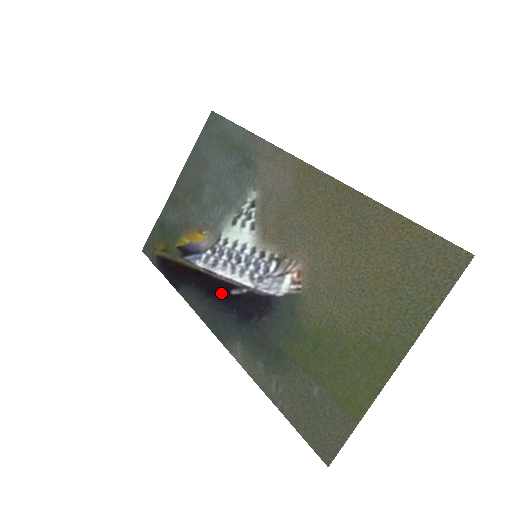
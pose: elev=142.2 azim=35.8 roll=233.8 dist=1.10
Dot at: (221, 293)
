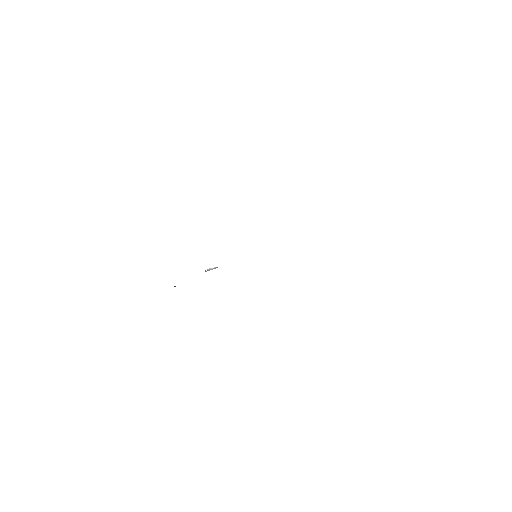
Dot at: occluded
